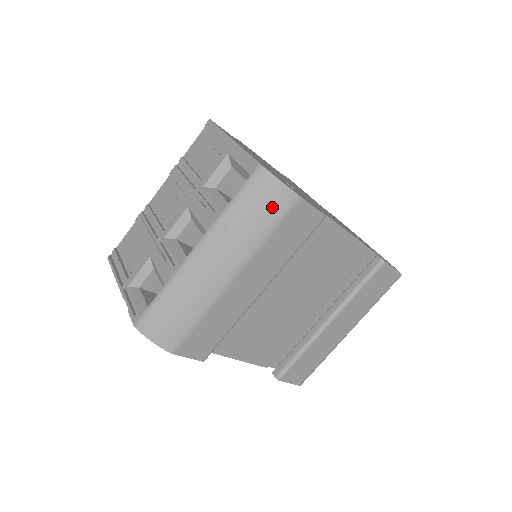
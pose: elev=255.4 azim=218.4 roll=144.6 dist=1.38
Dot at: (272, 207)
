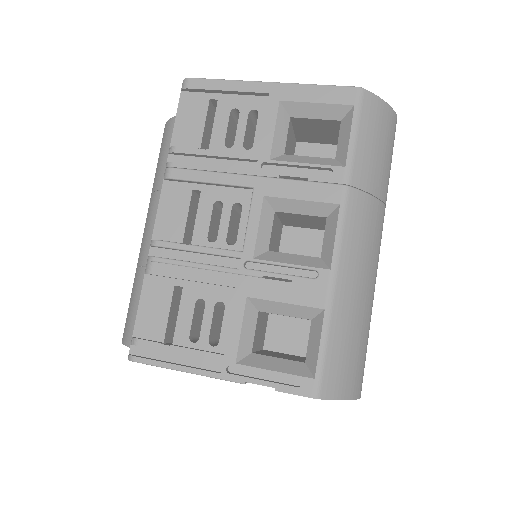
Dot at: (386, 138)
